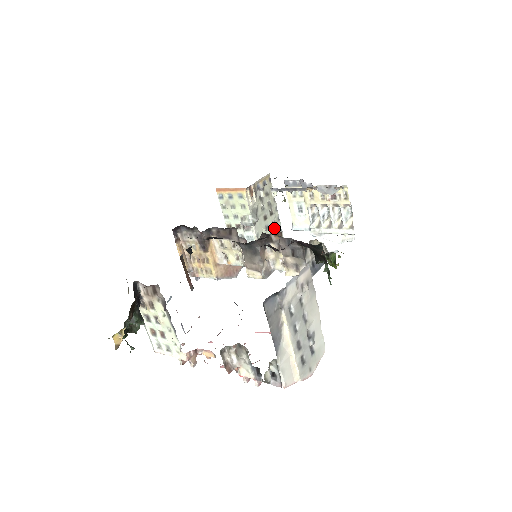
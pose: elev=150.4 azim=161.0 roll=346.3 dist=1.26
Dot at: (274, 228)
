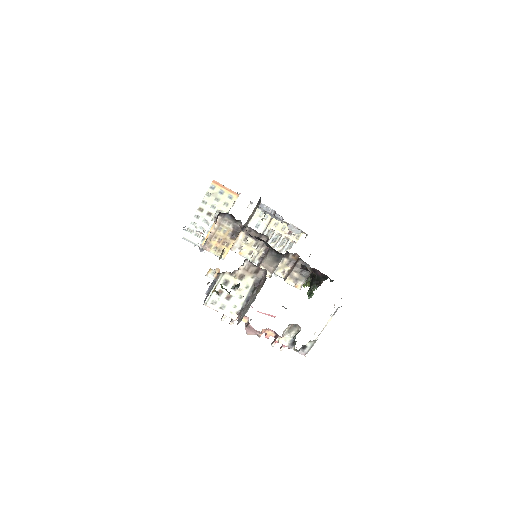
Dot at: occluded
